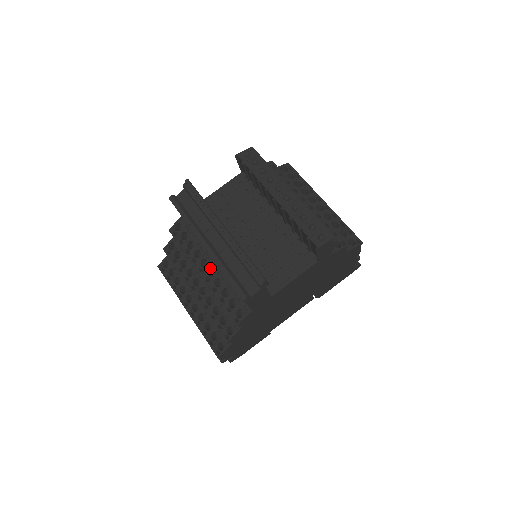
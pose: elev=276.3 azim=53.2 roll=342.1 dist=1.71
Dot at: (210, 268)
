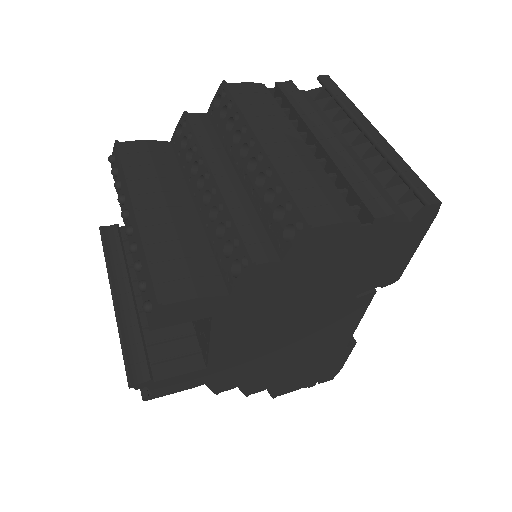
Dot at: occluded
